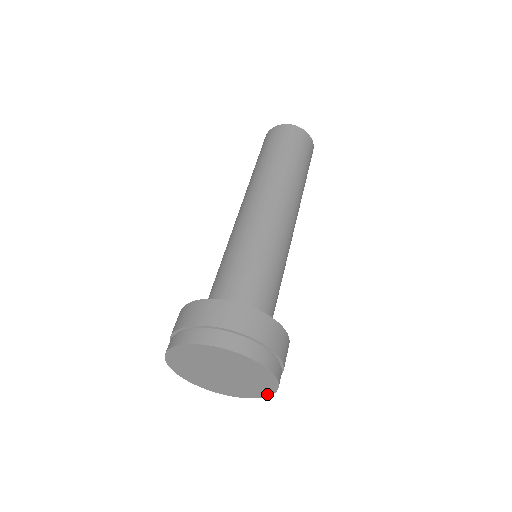
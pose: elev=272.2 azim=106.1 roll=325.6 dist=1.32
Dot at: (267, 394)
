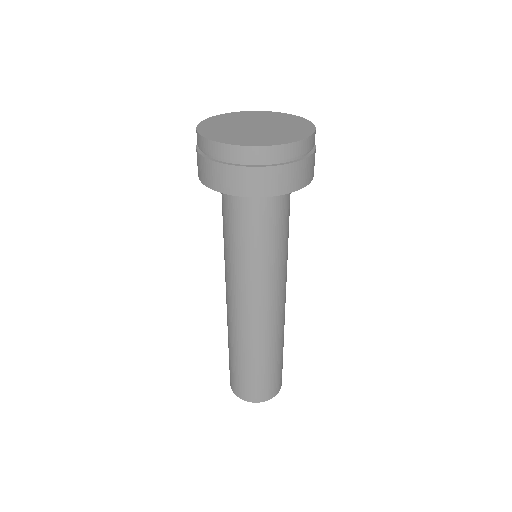
Dot at: (310, 133)
